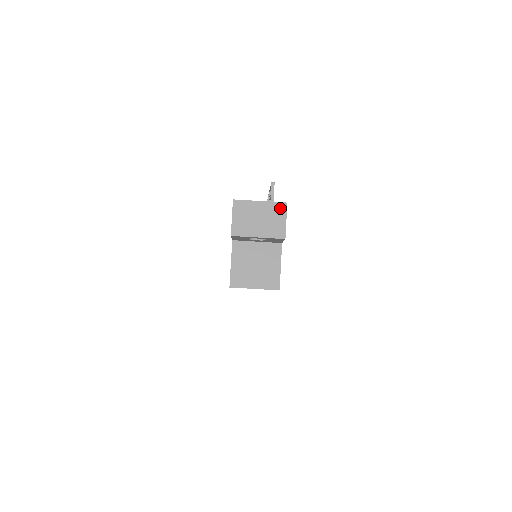
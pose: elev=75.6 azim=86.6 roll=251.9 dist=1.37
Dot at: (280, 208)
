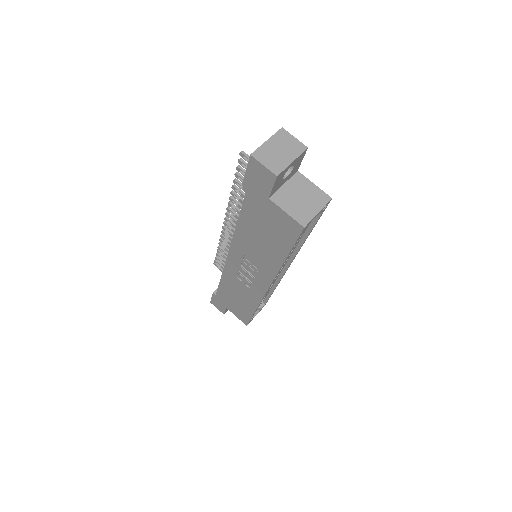
Dot at: (282, 134)
